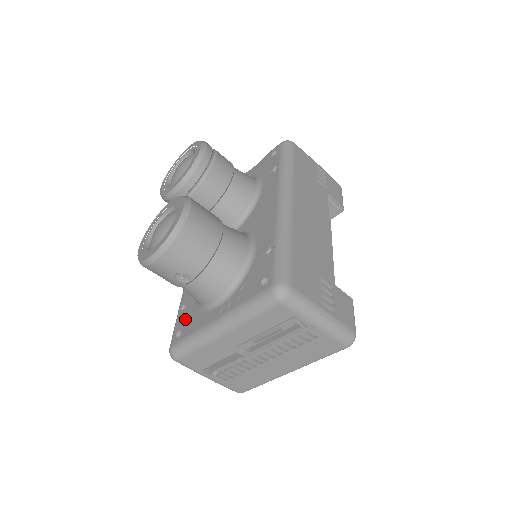
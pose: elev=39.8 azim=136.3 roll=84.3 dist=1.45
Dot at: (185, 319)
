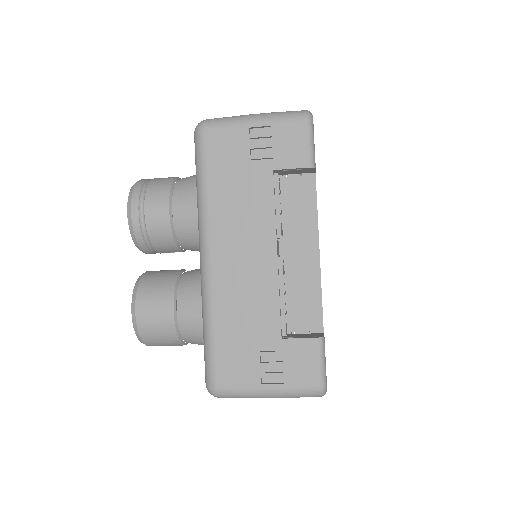
Dot at: occluded
